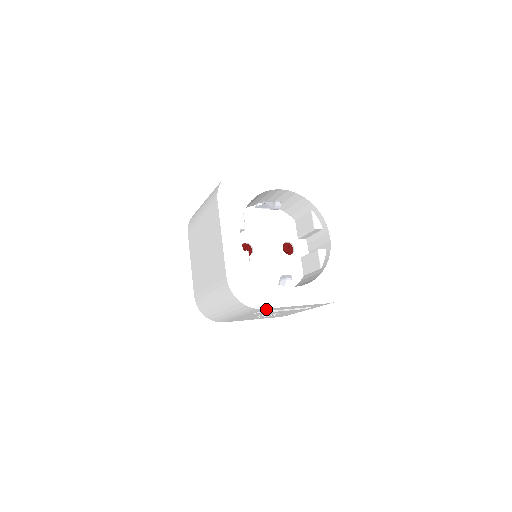
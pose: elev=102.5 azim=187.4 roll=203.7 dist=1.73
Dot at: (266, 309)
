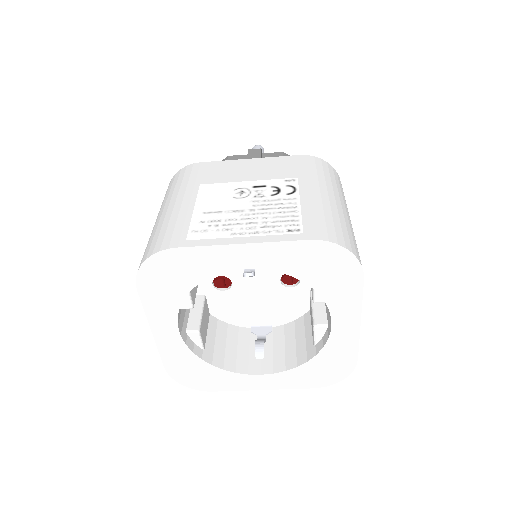
Dot at: occluded
